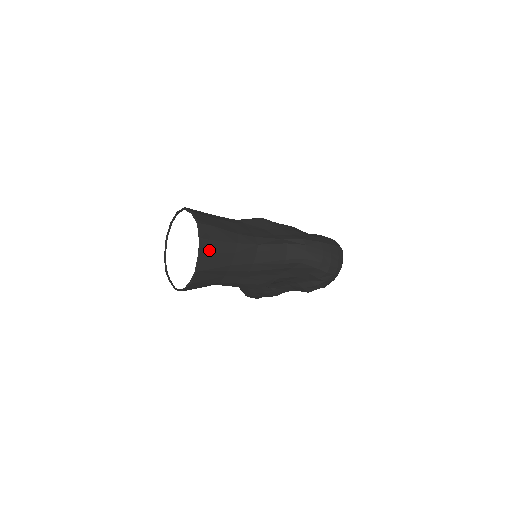
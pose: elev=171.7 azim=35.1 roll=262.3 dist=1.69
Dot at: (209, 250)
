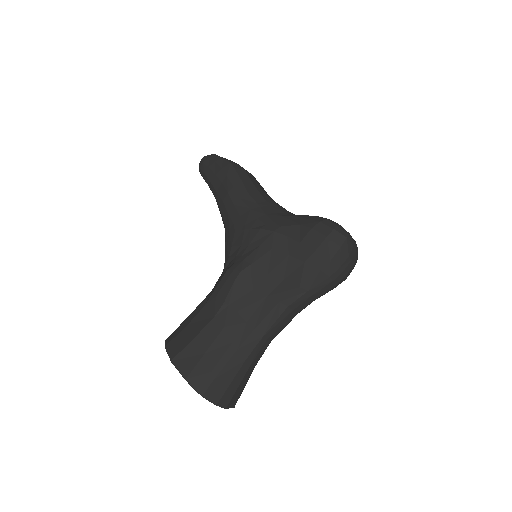
Dot at: (230, 397)
